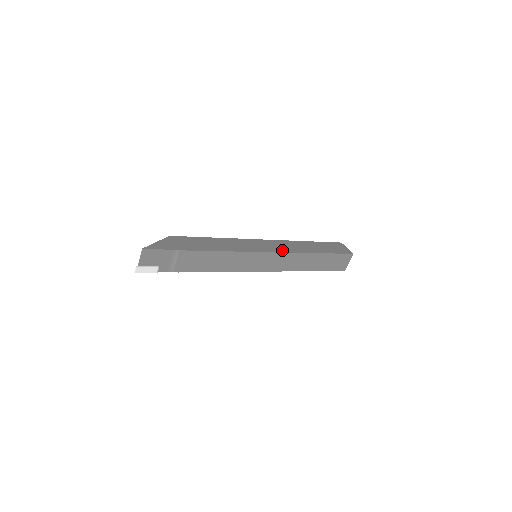
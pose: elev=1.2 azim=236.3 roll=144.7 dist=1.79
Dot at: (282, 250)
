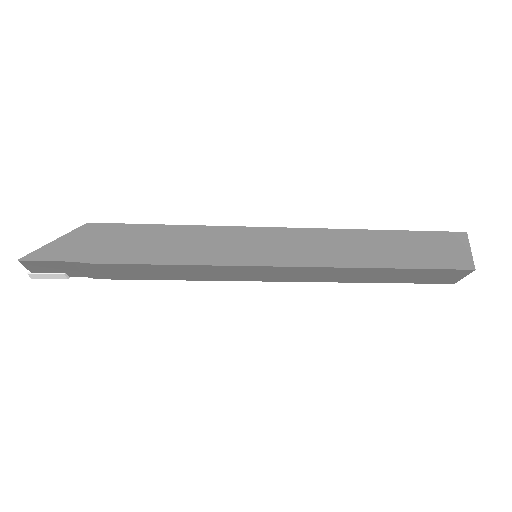
Dot at: (301, 260)
